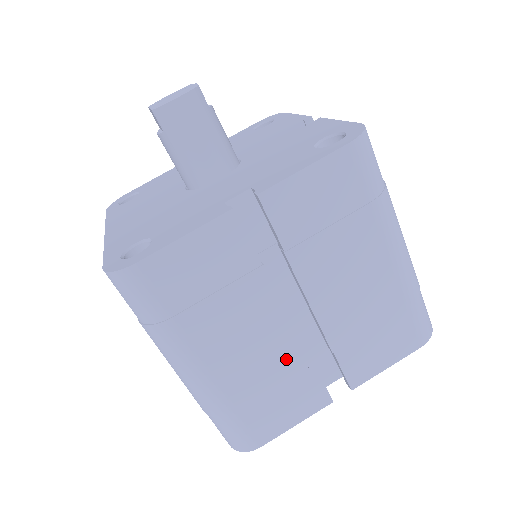
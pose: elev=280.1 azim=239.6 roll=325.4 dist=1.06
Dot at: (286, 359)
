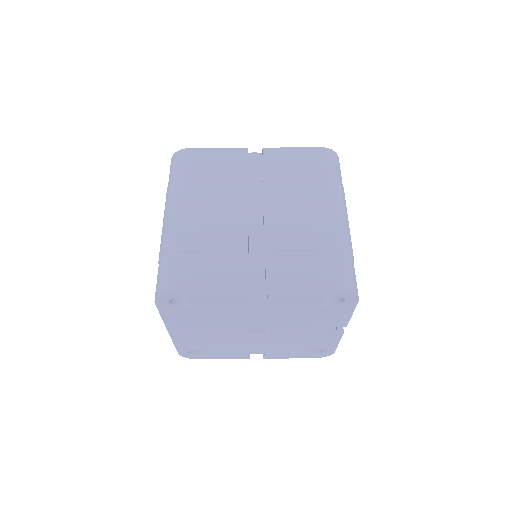
Dot at: (231, 236)
